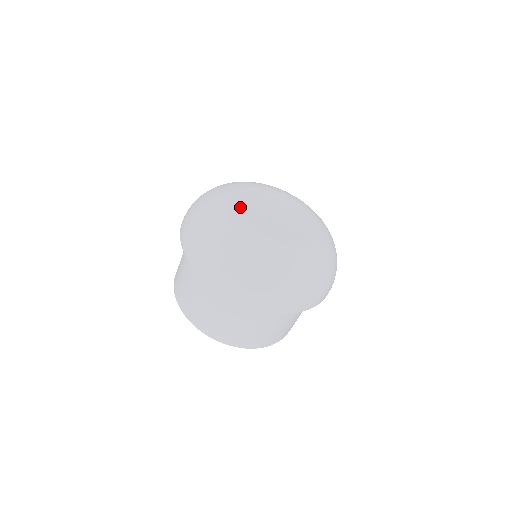
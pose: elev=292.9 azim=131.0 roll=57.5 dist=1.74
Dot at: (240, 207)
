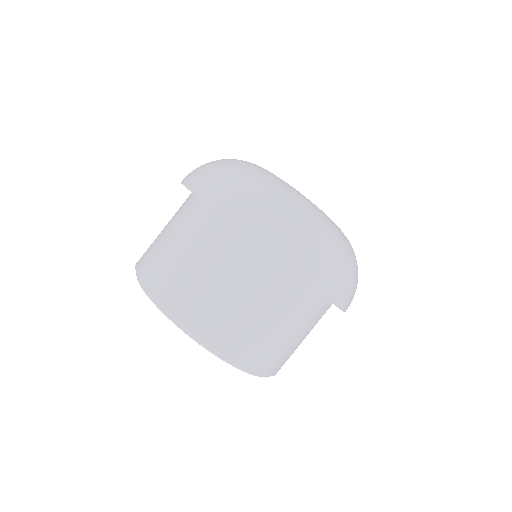
Dot at: occluded
